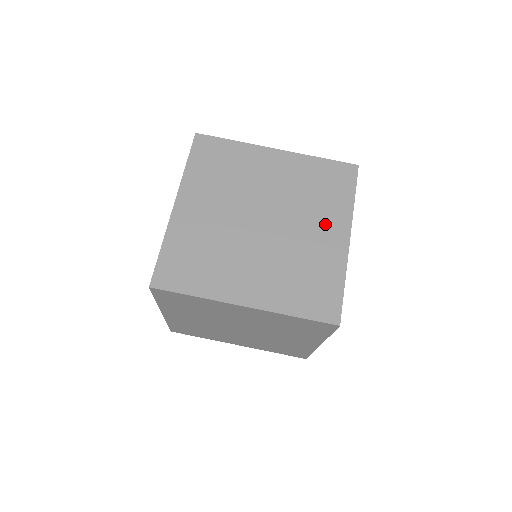
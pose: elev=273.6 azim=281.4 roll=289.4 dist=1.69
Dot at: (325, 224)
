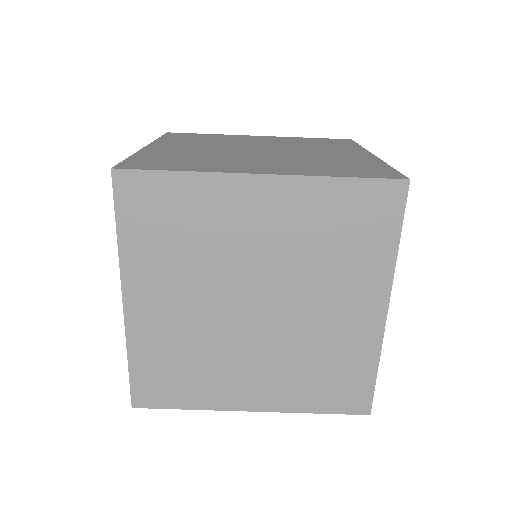
Dot at: (350, 295)
